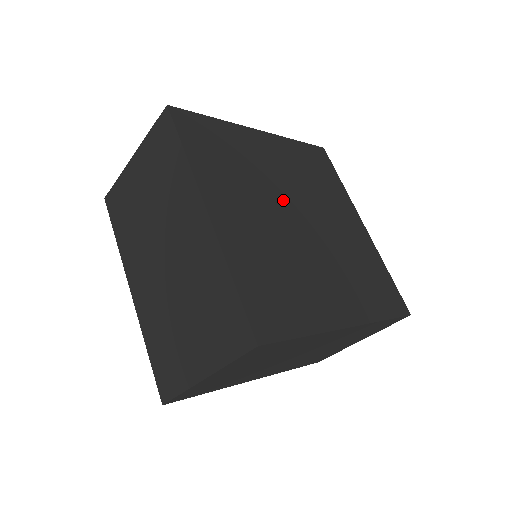
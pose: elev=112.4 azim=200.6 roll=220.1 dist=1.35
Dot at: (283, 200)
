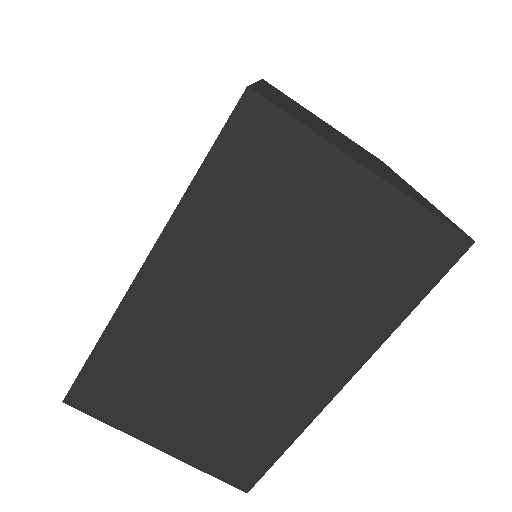
Dot at: occluded
